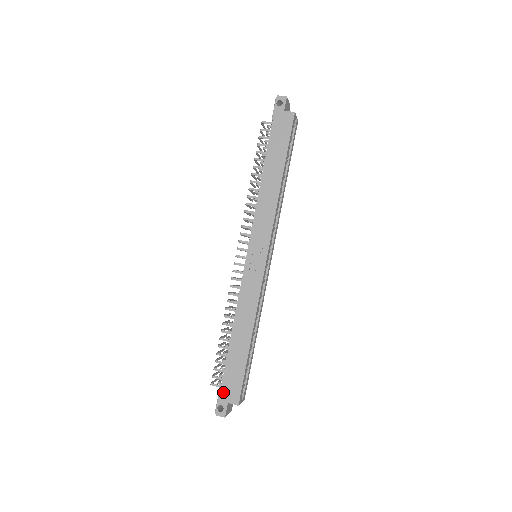
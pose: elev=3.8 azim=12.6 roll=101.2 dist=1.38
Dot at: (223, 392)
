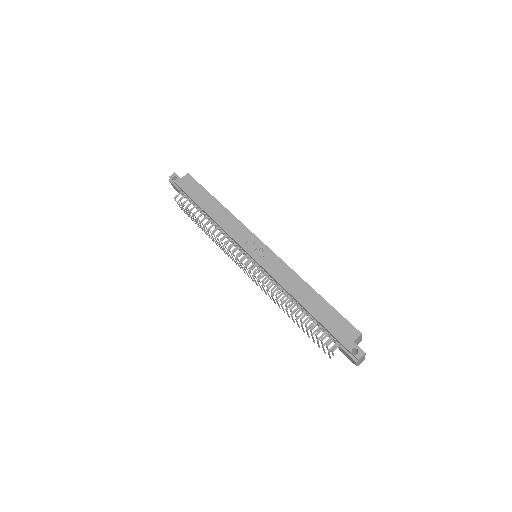
Dot at: (342, 340)
